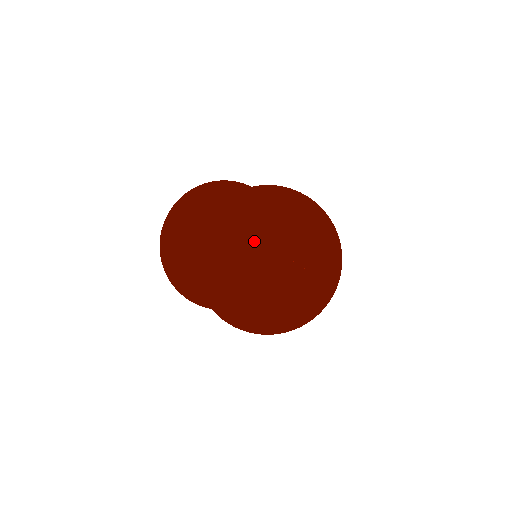
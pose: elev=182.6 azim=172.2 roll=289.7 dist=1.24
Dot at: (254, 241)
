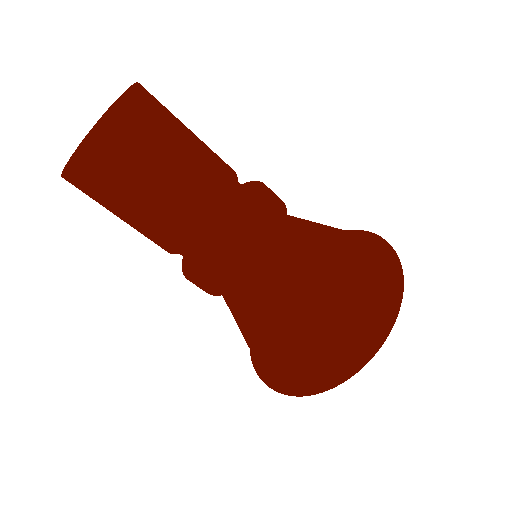
Dot at: (115, 114)
